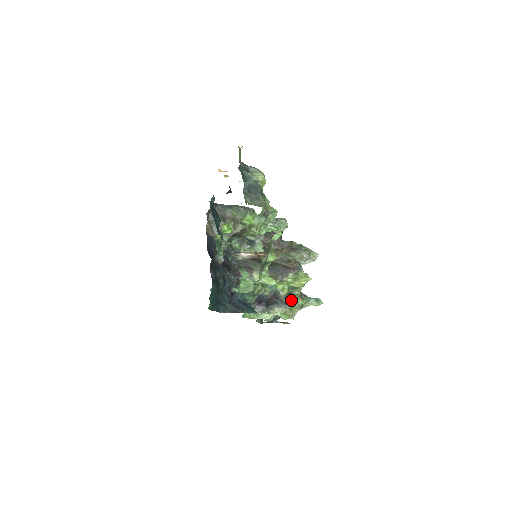
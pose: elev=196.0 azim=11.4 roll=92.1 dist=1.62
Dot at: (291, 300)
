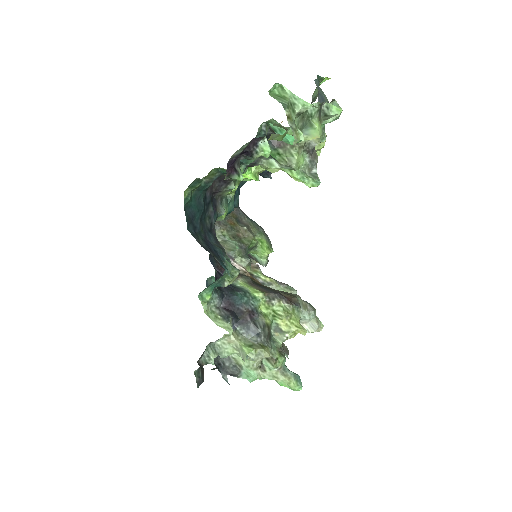
Dot at: (267, 339)
